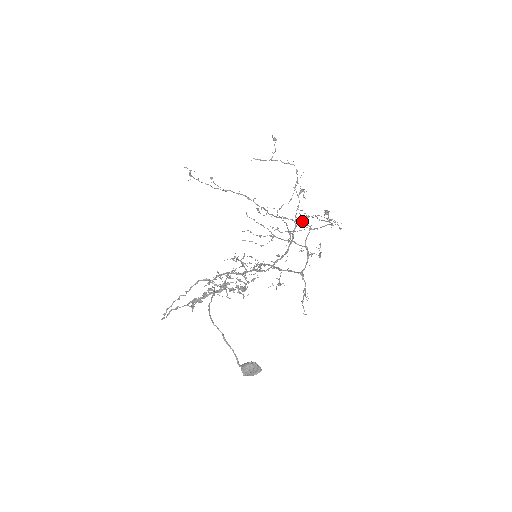
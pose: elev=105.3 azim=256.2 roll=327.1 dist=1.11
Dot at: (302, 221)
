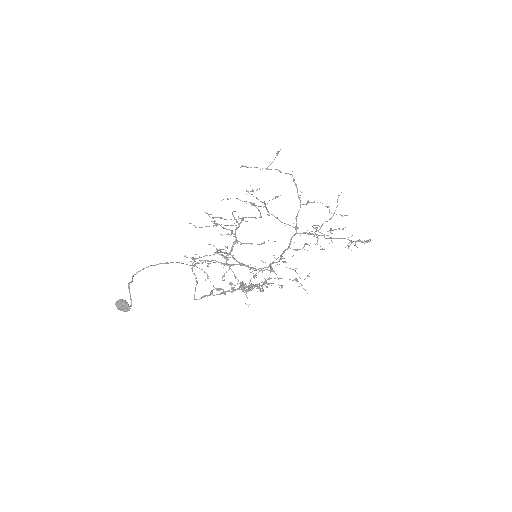
Dot at: (322, 235)
